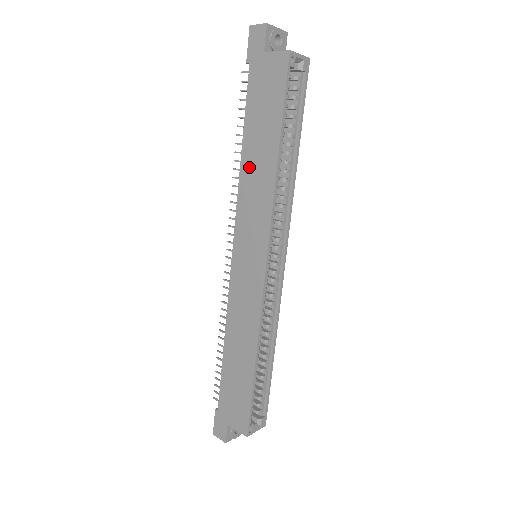
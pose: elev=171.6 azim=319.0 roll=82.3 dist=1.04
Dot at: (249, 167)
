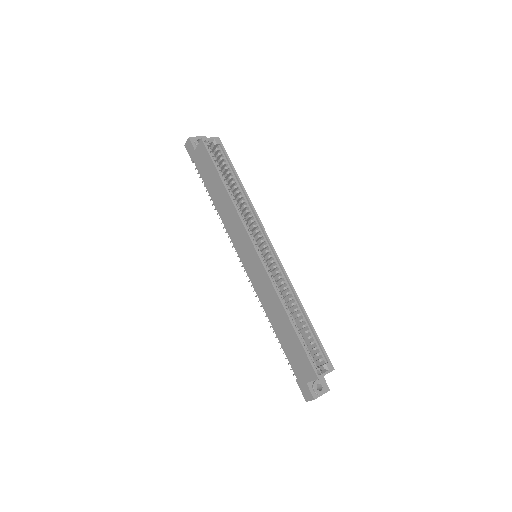
Dot at: (221, 209)
